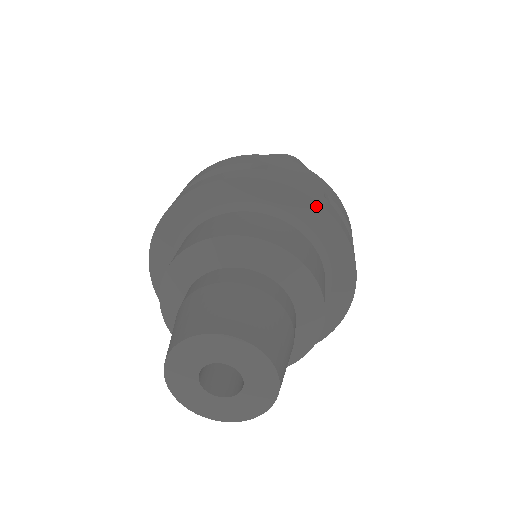
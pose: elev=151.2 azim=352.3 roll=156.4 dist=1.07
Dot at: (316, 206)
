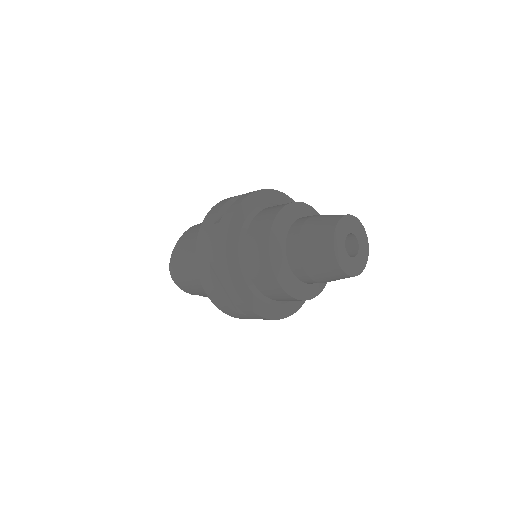
Dot at: (290, 199)
